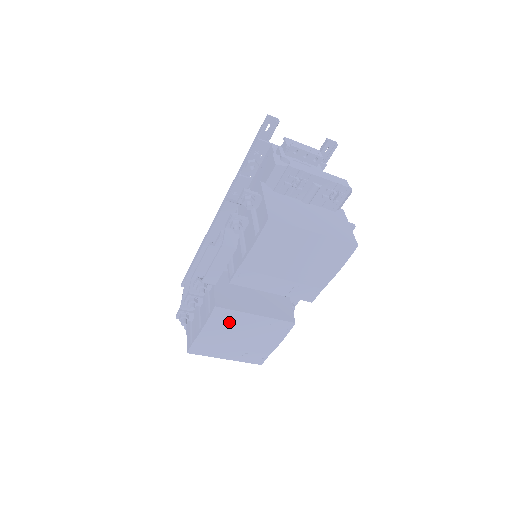
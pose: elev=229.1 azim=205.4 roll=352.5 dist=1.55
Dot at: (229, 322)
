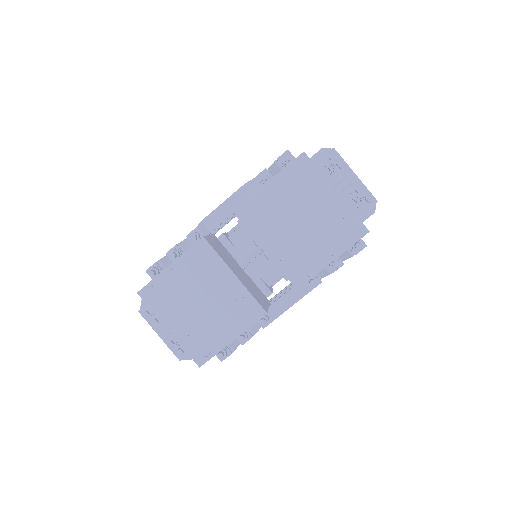
Dot at: (204, 268)
